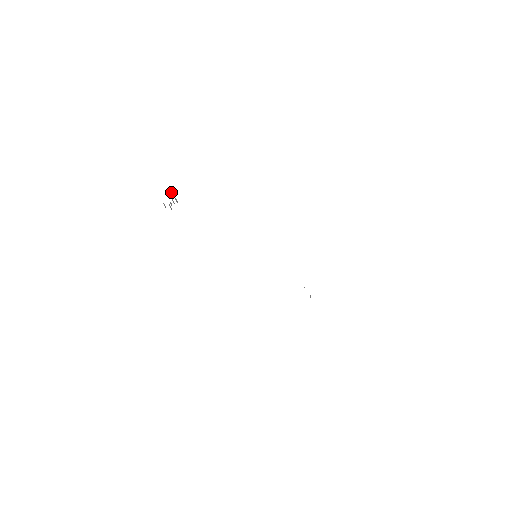
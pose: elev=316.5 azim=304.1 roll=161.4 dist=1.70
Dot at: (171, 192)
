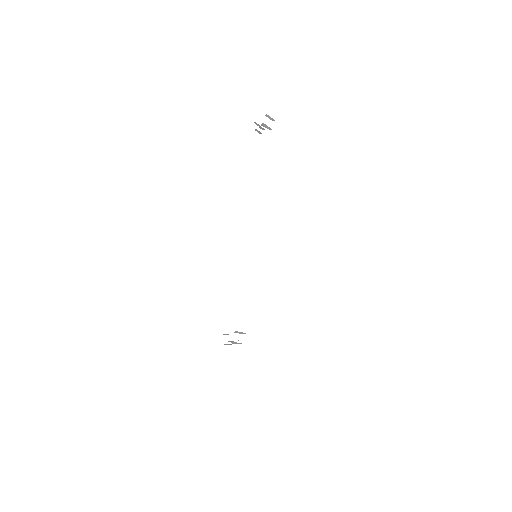
Dot at: occluded
